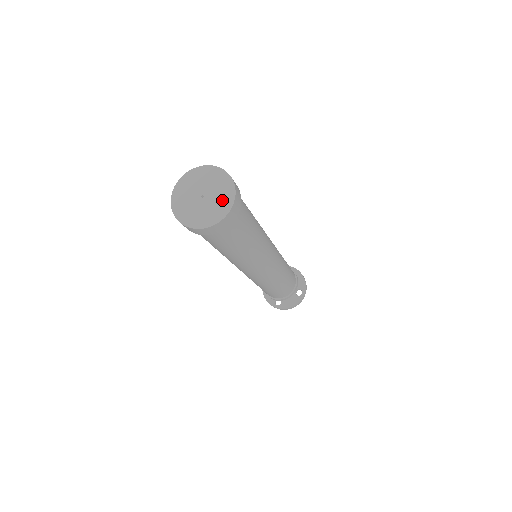
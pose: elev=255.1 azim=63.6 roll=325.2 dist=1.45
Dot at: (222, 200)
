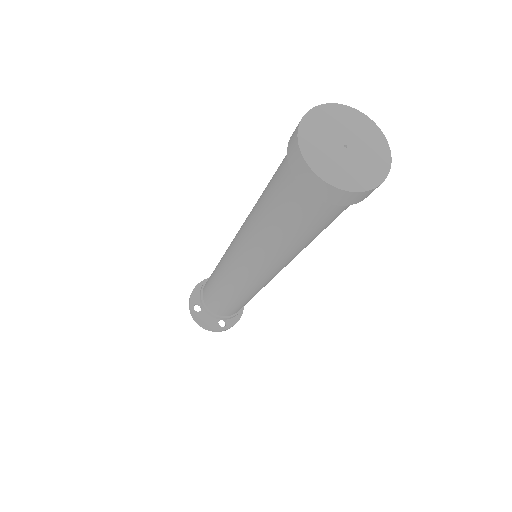
Dot at: (360, 174)
